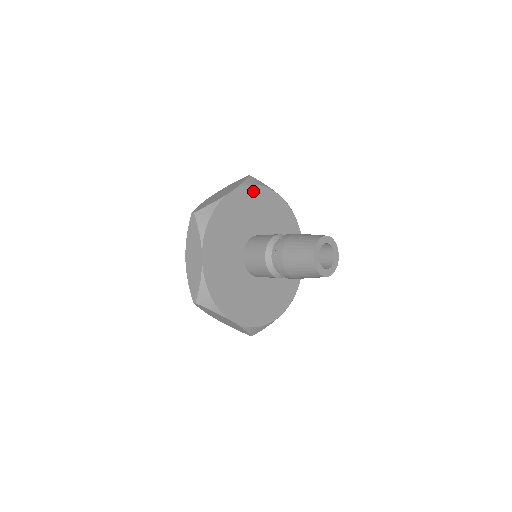
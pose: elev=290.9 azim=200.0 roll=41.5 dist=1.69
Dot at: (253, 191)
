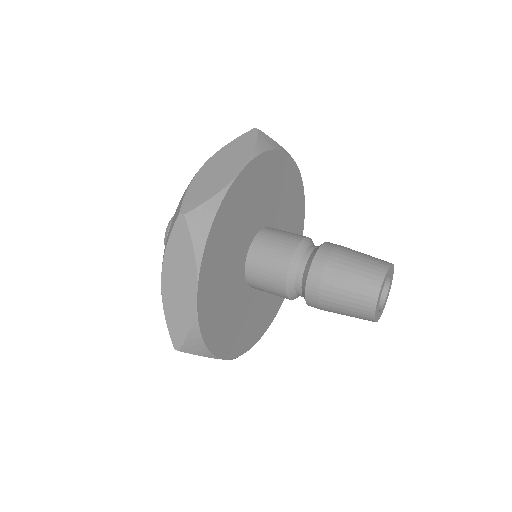
Dot at: (300, 191)
